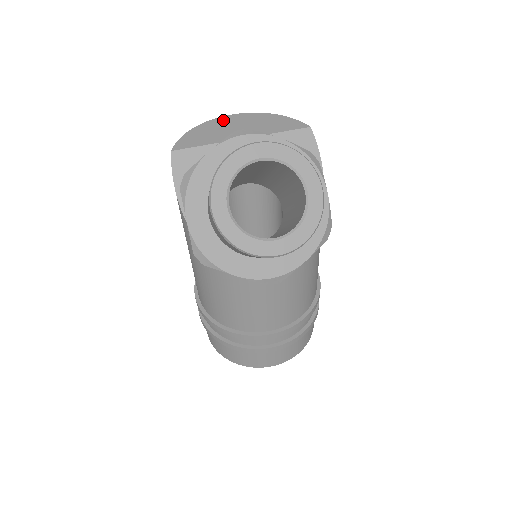
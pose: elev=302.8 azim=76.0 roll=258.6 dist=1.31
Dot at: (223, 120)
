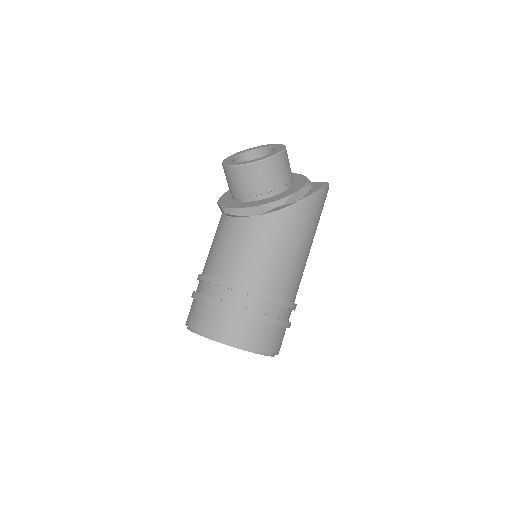
Dot at: occluded
